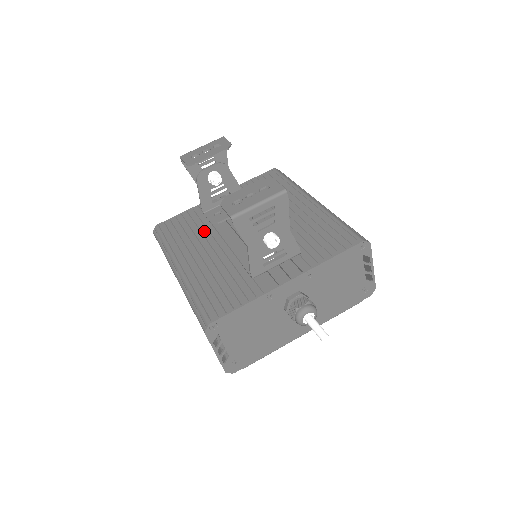
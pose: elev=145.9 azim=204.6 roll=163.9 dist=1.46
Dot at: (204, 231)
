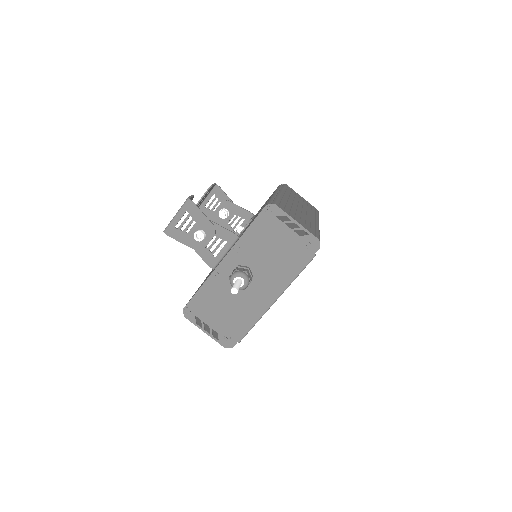
Dot at: occluded
